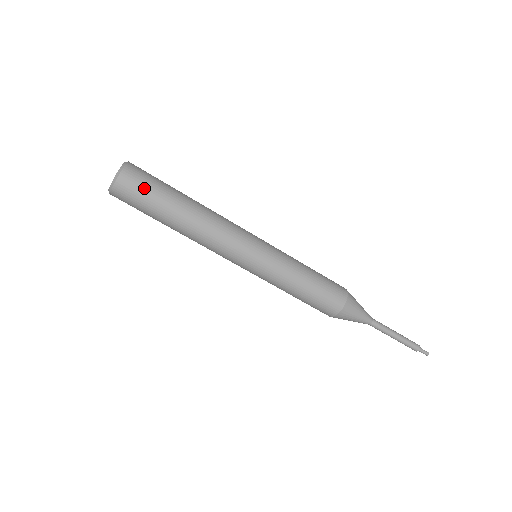
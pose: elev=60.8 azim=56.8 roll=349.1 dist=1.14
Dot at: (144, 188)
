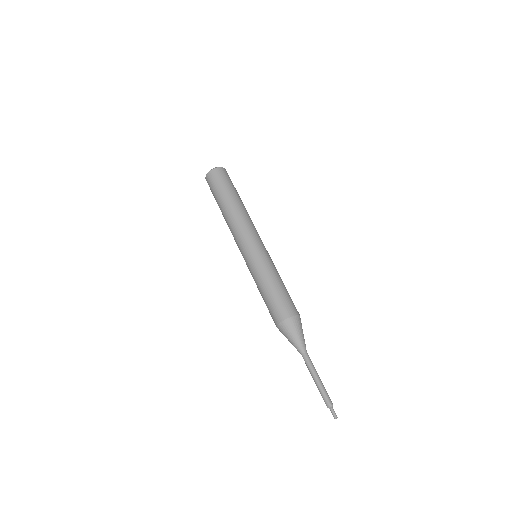
Dot at: (217, 182)
